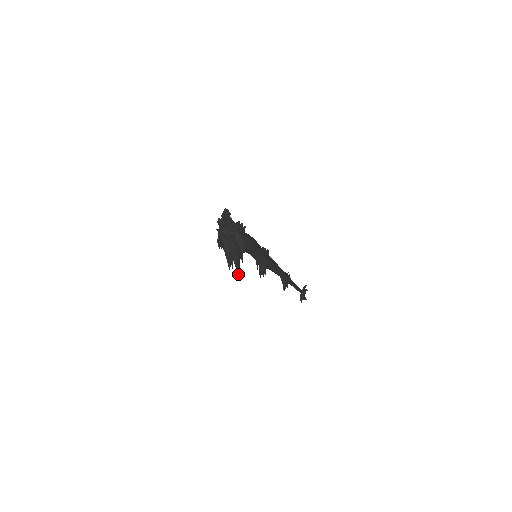
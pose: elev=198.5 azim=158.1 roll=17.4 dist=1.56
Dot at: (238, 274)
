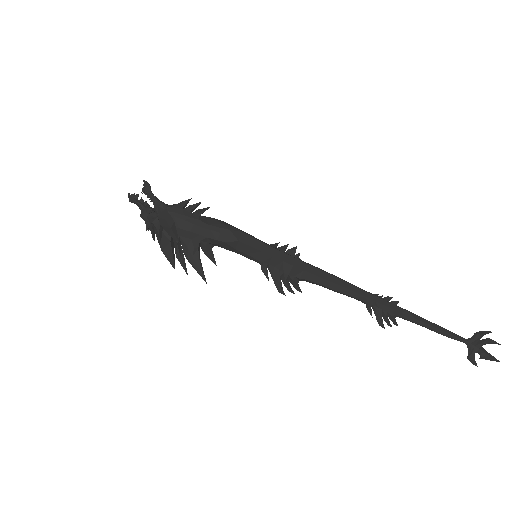
Dot at: (204, 279)
